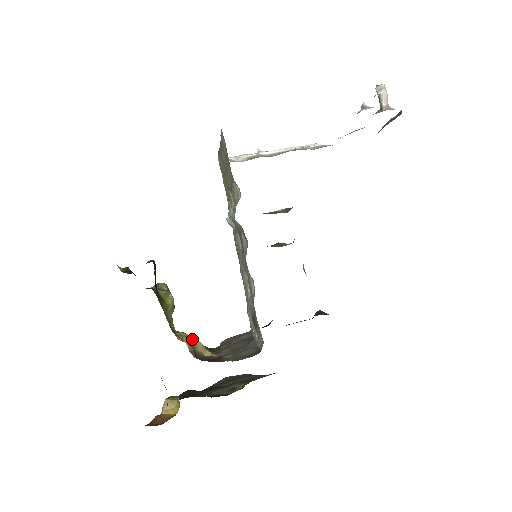
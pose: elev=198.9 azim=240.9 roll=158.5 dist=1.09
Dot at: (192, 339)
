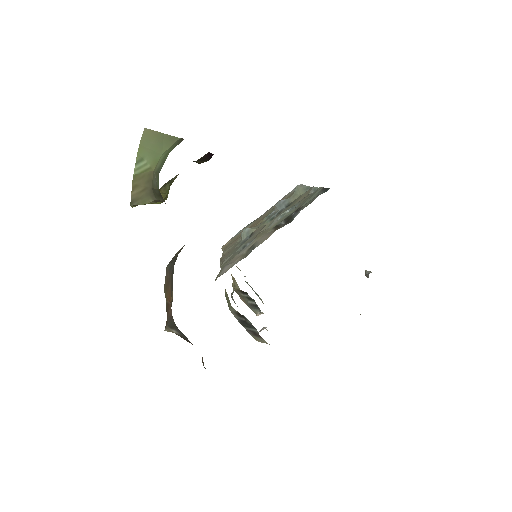
Dot at: occluded
